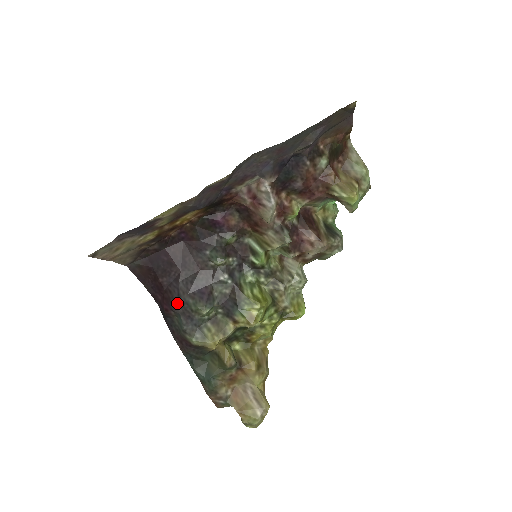
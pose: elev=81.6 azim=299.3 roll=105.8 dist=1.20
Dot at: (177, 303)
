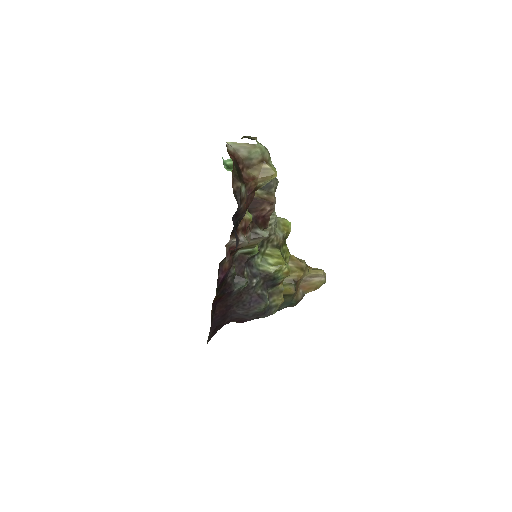
Dot at: (249, 318)
